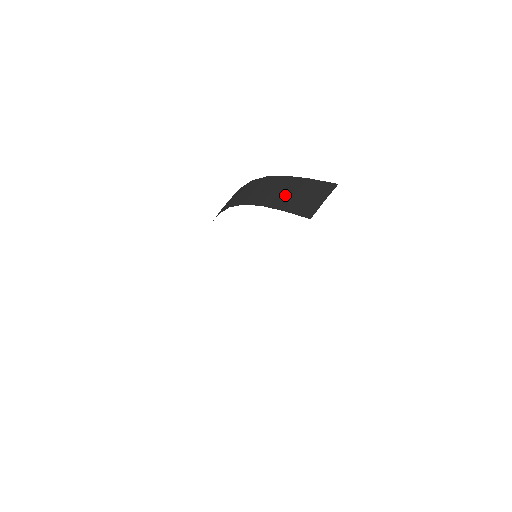
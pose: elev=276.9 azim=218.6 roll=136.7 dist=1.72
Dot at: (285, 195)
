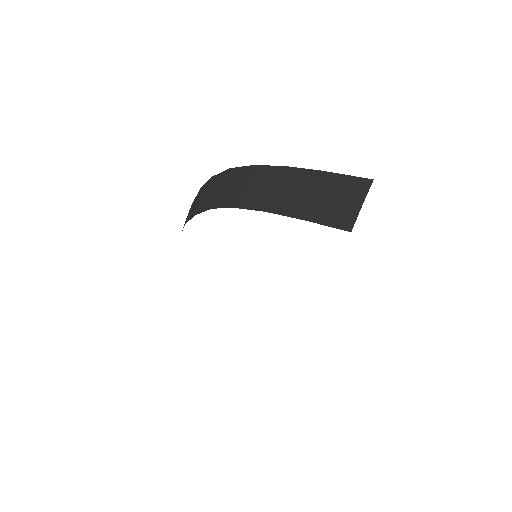
Dot at: (298, 197)
